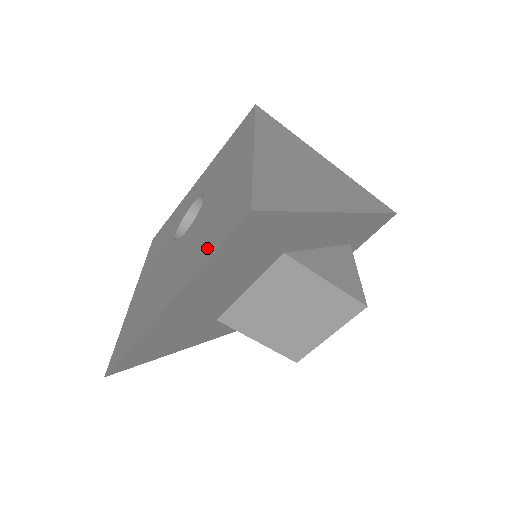
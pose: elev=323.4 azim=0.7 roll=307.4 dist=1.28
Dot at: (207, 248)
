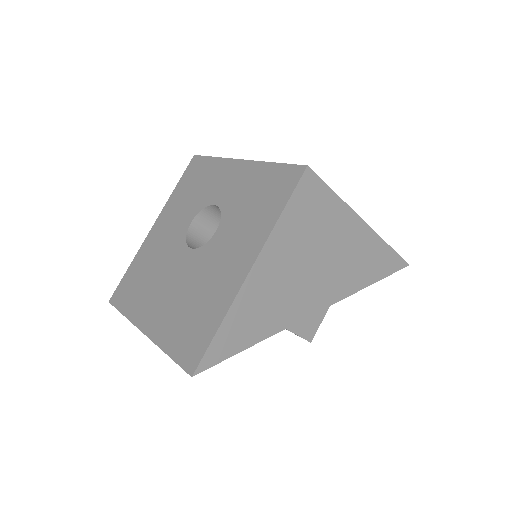
Dot at: (174, 336)
